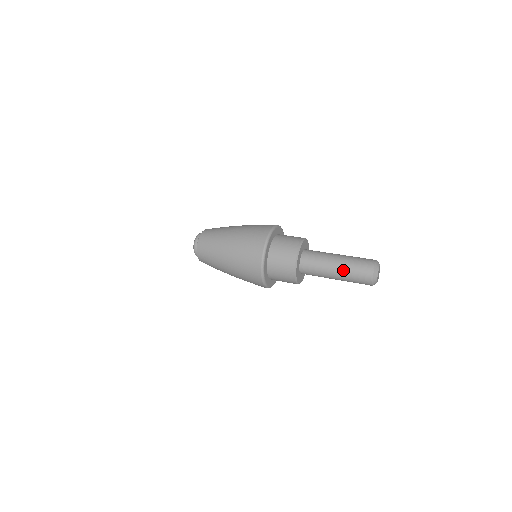
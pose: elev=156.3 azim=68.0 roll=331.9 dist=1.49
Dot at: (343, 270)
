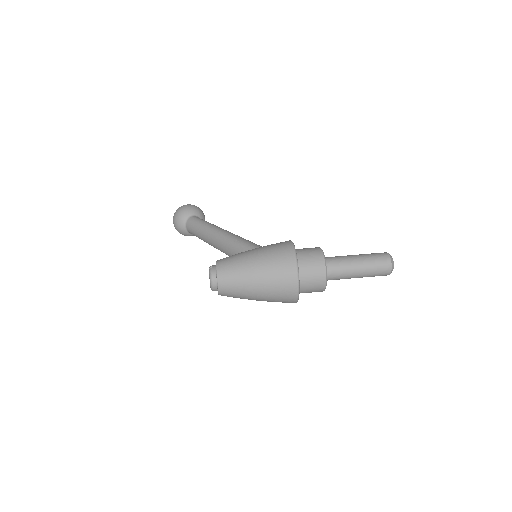
Dot at: (365, 273)
